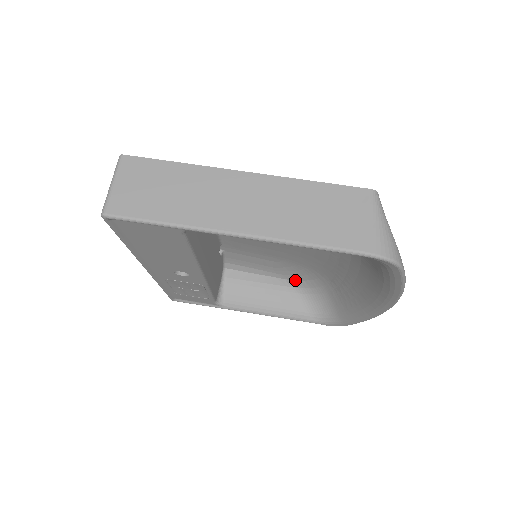
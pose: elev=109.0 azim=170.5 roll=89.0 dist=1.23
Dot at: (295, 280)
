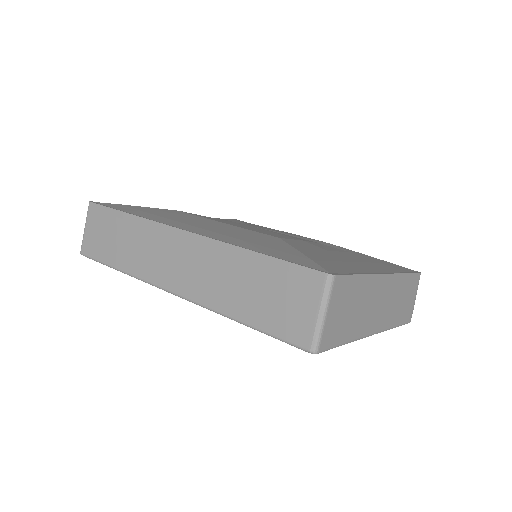
Dot at: occluded
